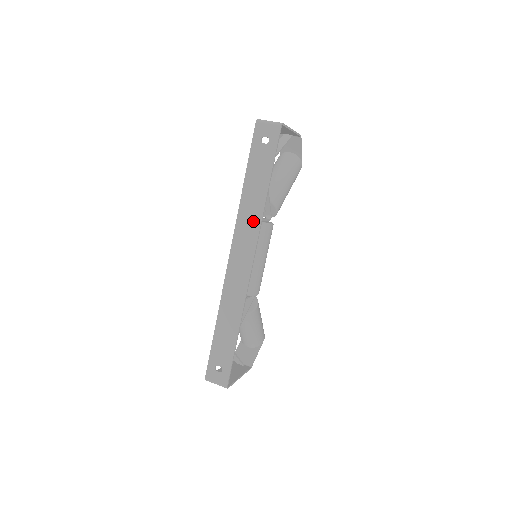
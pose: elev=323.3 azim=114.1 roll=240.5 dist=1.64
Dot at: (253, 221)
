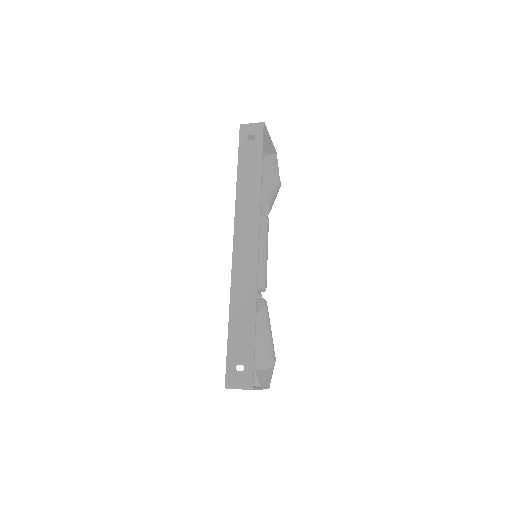
Dot at: (252, 206)
